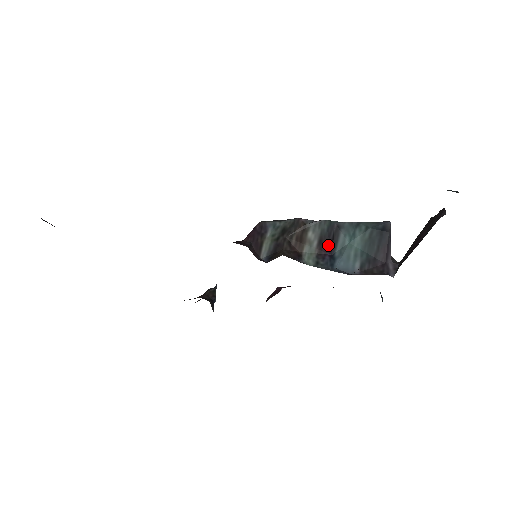
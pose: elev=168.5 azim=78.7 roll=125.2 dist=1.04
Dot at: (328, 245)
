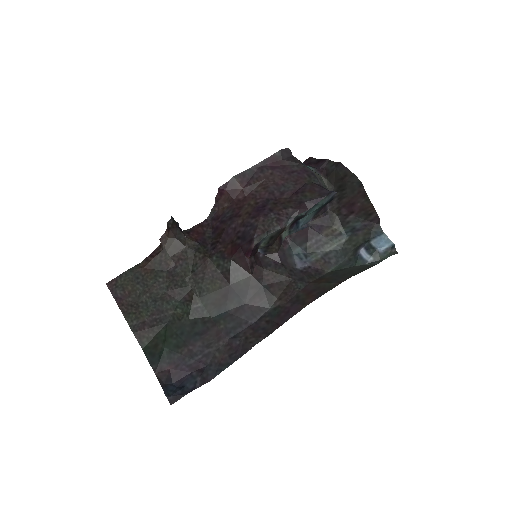
Dot at: occluded
